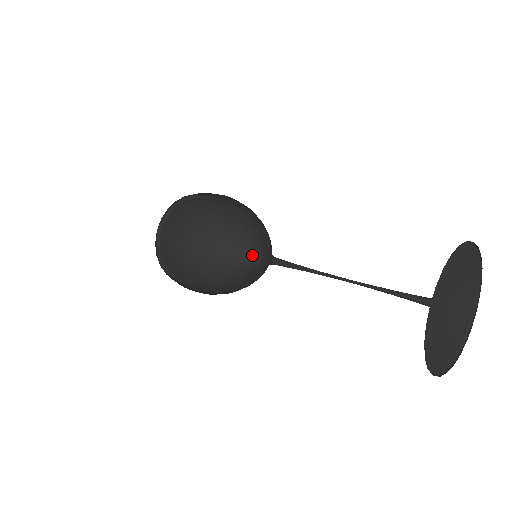
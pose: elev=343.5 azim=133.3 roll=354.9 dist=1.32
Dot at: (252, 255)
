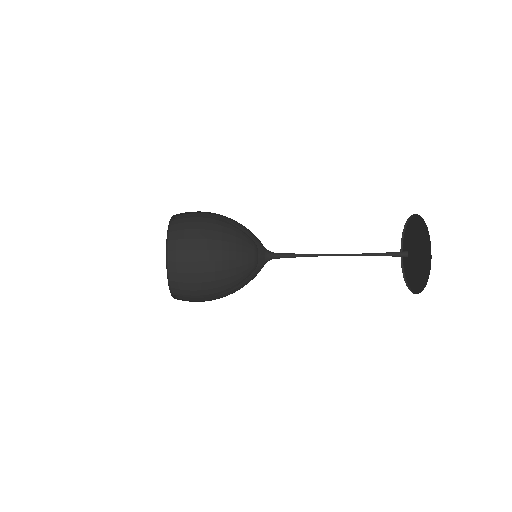
Dot at: occluded
